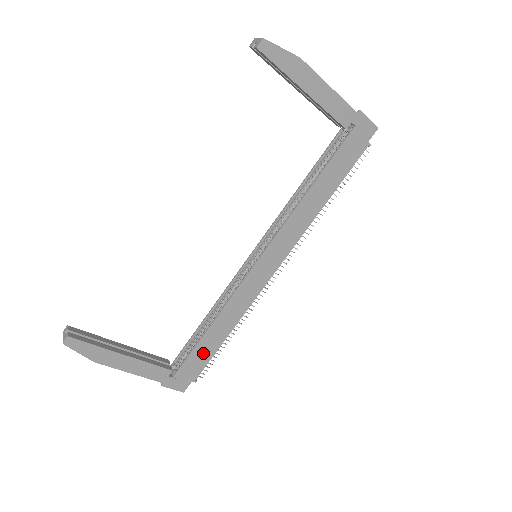
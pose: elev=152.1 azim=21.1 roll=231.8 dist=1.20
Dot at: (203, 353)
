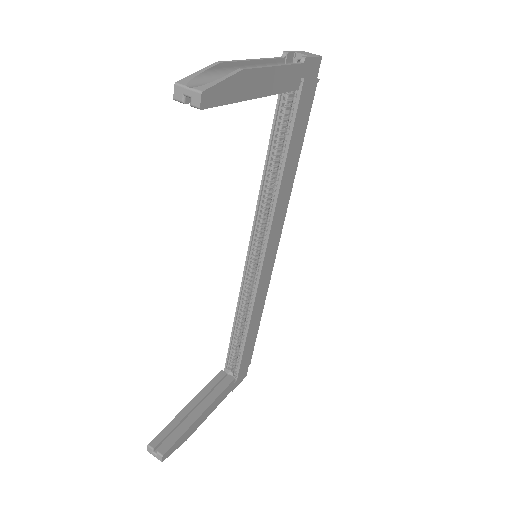
Dot at: (249, 347)
